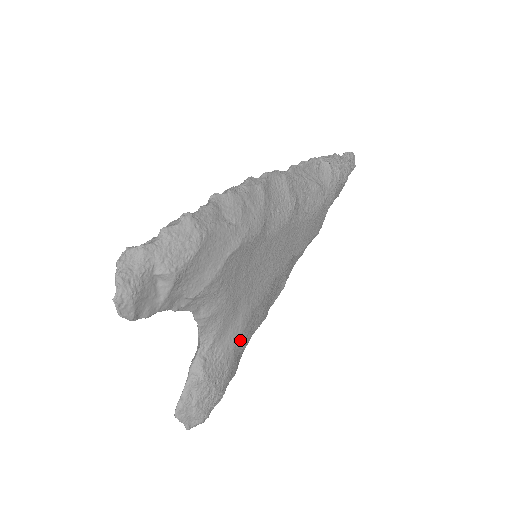
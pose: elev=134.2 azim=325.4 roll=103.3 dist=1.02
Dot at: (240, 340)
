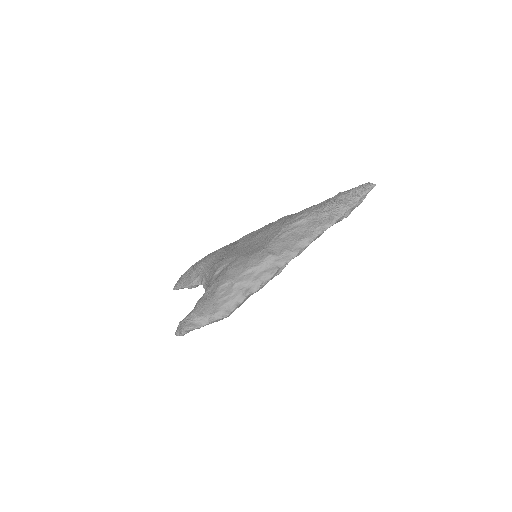
Dot at: occluded
